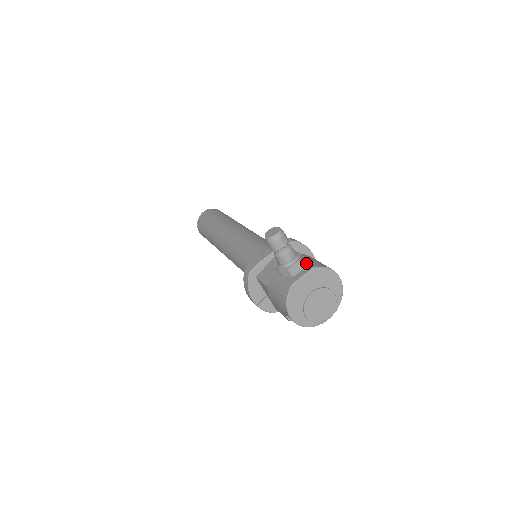
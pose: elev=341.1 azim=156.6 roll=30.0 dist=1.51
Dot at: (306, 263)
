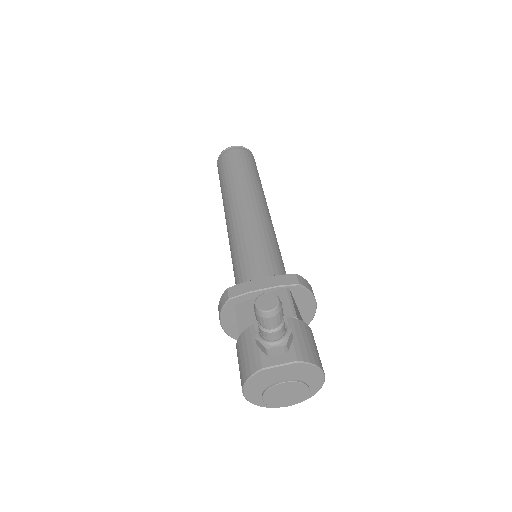
Dot at: (293, 345)
